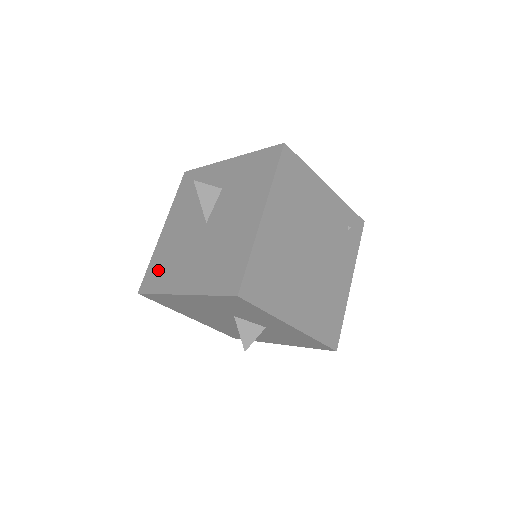
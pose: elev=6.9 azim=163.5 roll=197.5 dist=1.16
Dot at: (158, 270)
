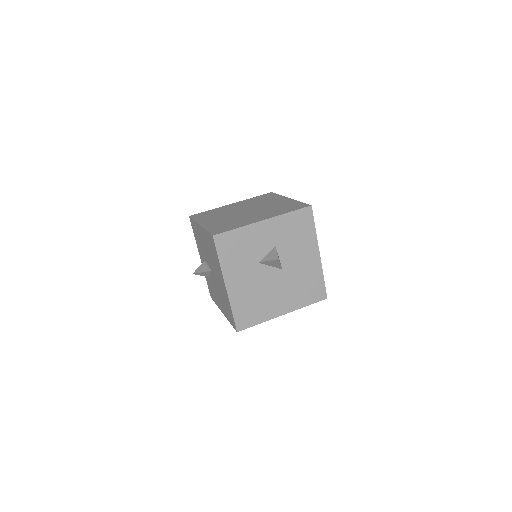
Dot at: (228, 312)
